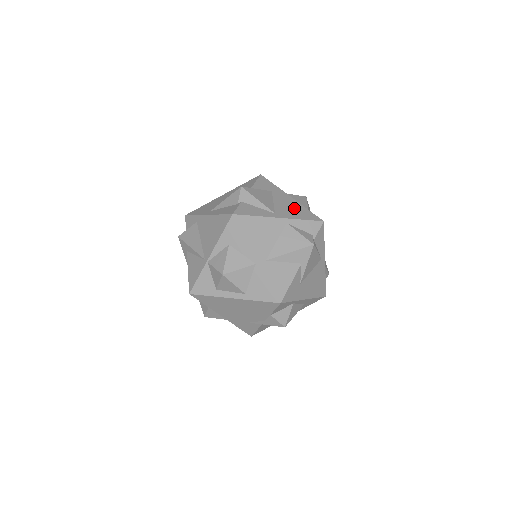
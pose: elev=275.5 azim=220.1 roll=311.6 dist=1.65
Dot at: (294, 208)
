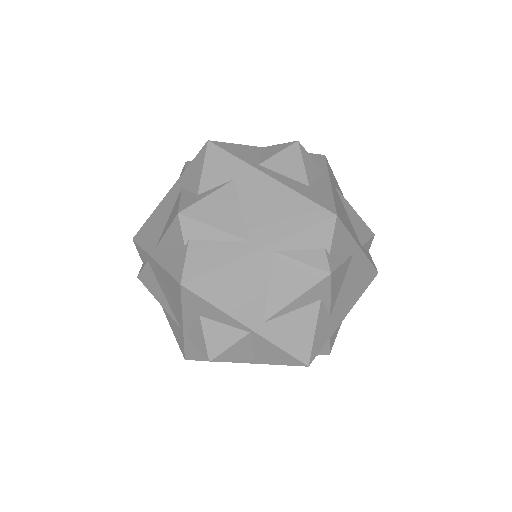
Dot at: (279, 207)
